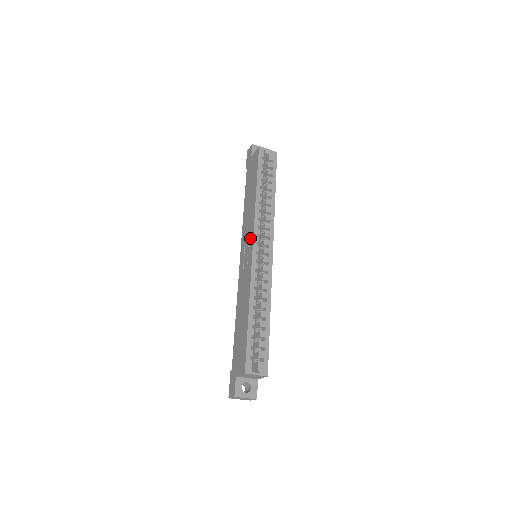
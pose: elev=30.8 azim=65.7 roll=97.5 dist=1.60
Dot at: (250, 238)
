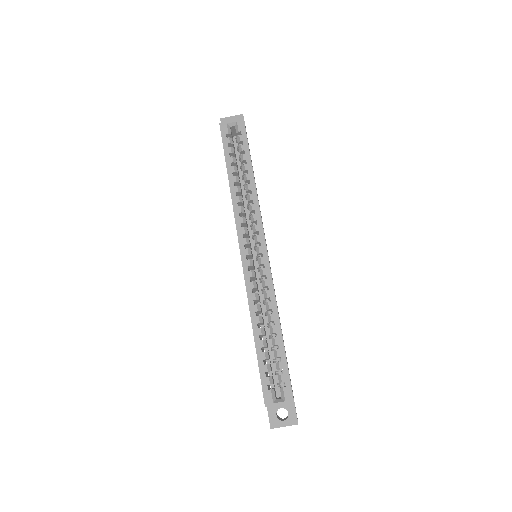
Dot at: occluded
